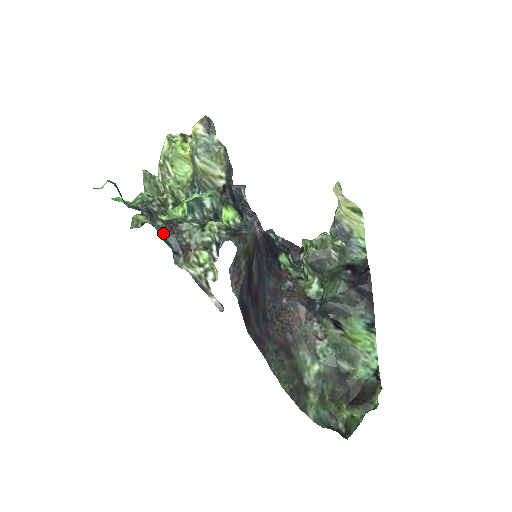
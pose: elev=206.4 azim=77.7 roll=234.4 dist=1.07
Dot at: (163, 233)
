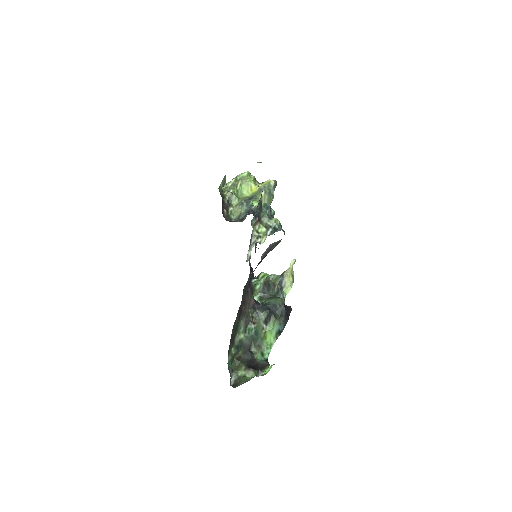
Dot at: (258, 204)
